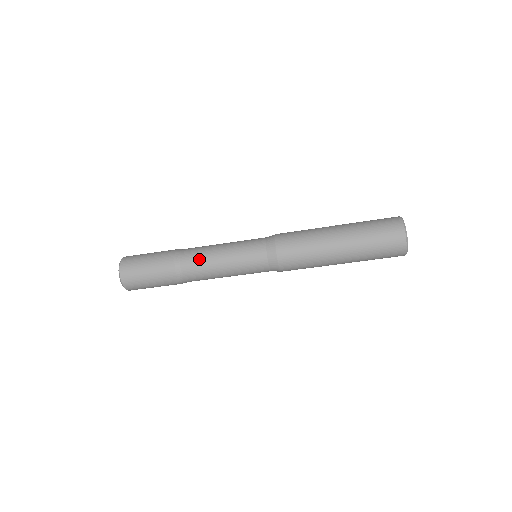
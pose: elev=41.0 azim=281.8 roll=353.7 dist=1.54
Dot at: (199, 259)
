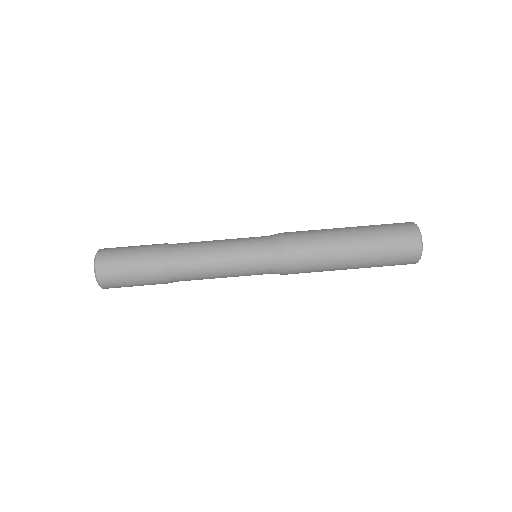
Dot at: (193, 251)
